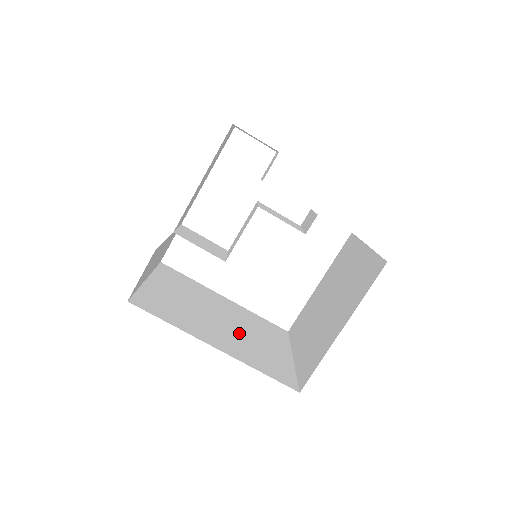
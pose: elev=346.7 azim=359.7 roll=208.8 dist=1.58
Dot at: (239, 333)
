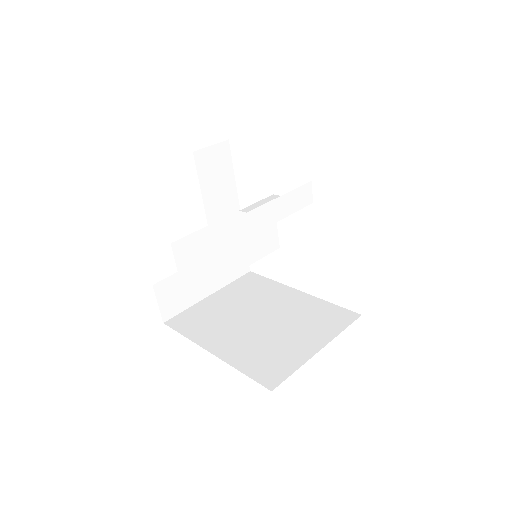
Dot at: (265, 331)
